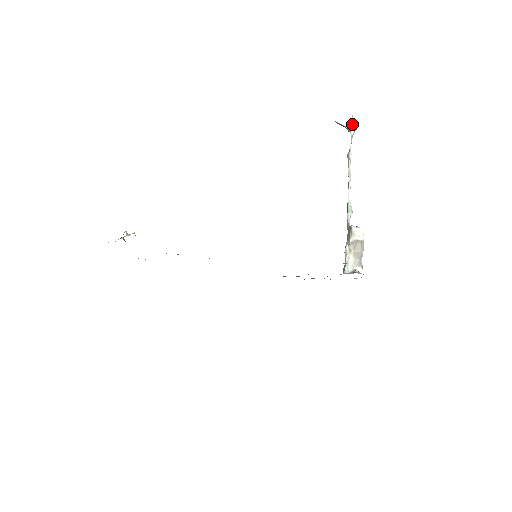
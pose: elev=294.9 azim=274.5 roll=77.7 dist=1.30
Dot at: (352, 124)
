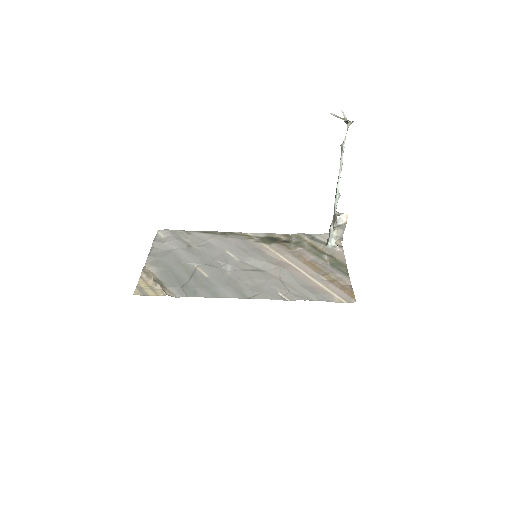
Dot at: occluded
